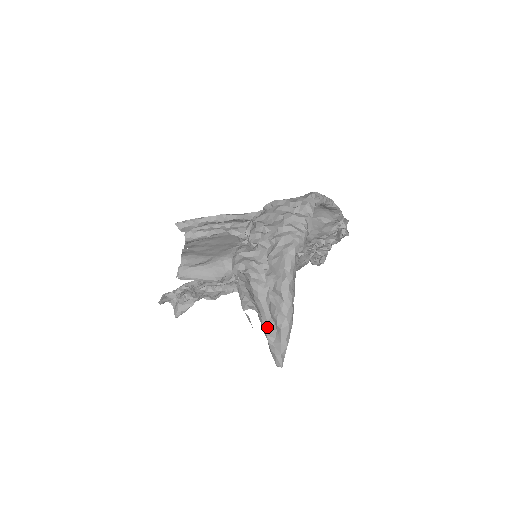
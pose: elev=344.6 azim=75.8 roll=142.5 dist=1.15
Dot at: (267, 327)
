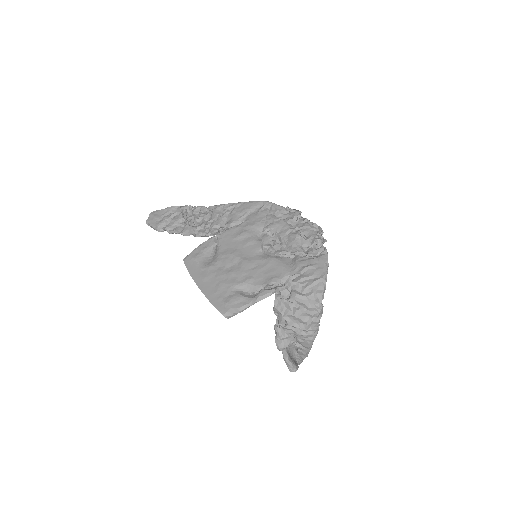
Dot at: (295, 356)
